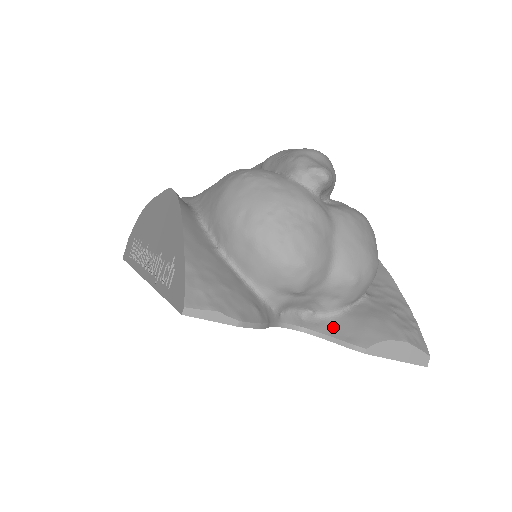
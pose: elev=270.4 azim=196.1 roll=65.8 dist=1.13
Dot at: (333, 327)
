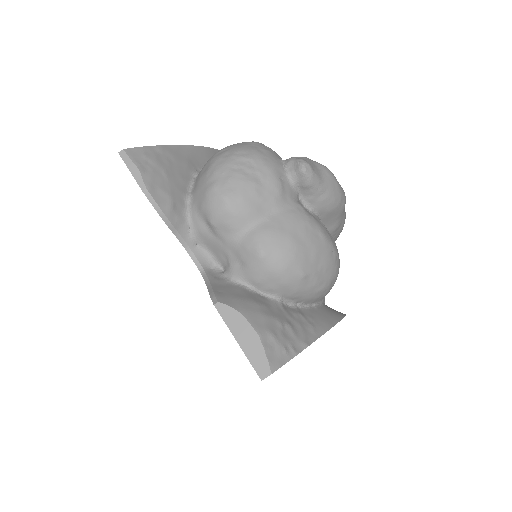
Dot at: (221, 284)
